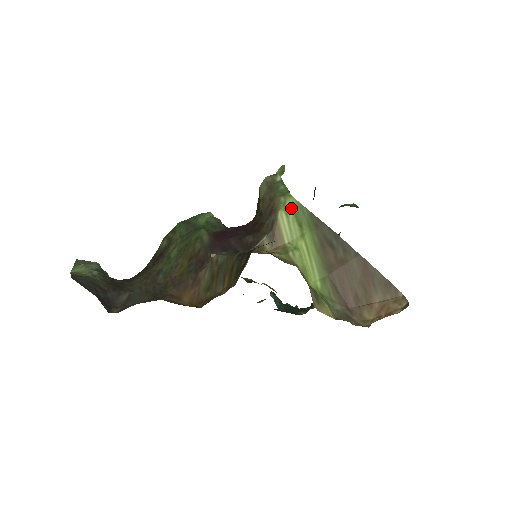
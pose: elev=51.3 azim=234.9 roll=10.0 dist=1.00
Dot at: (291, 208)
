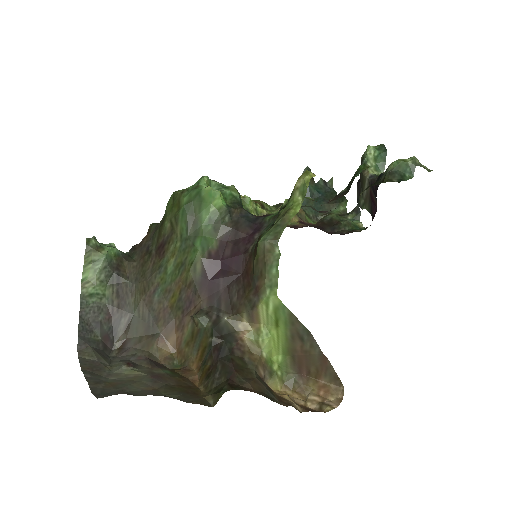
Dot at: (273, 305)
